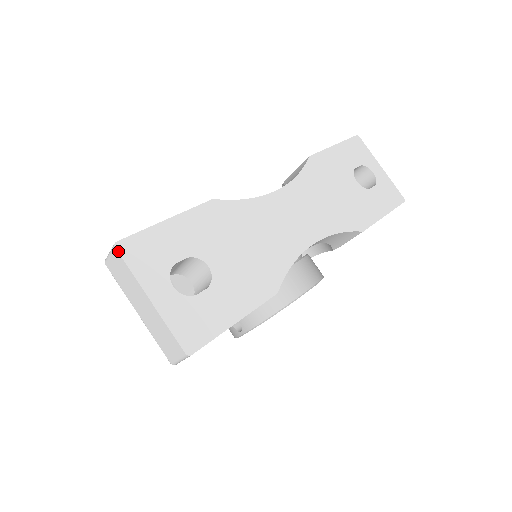
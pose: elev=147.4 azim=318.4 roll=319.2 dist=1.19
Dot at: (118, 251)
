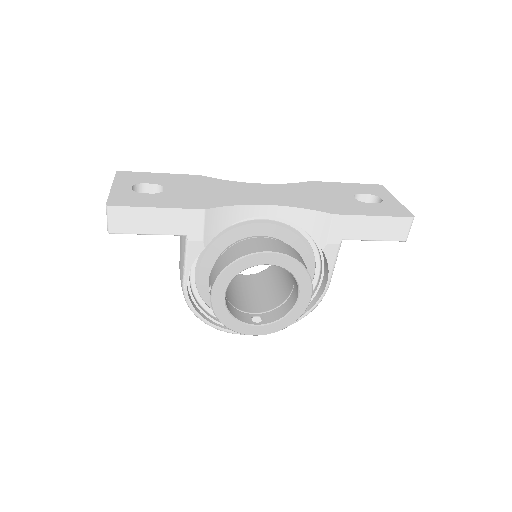
Dot at: (116, 173)
